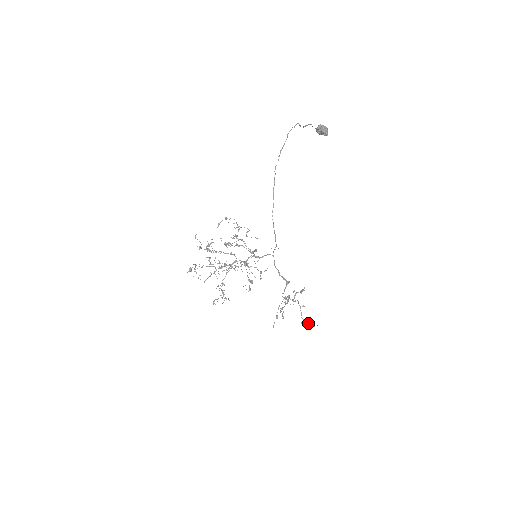
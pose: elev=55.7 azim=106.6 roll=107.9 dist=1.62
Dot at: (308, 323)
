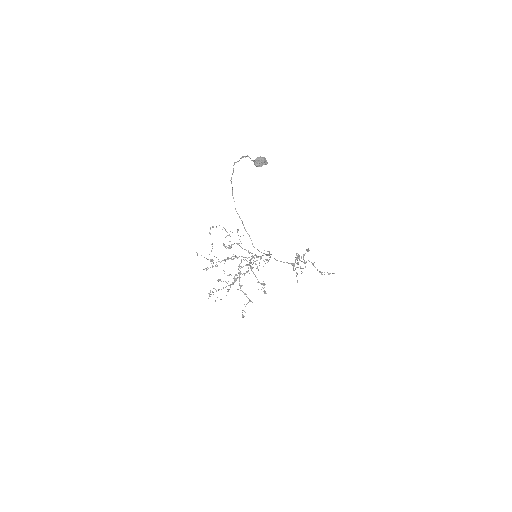
Dot at: occluded
